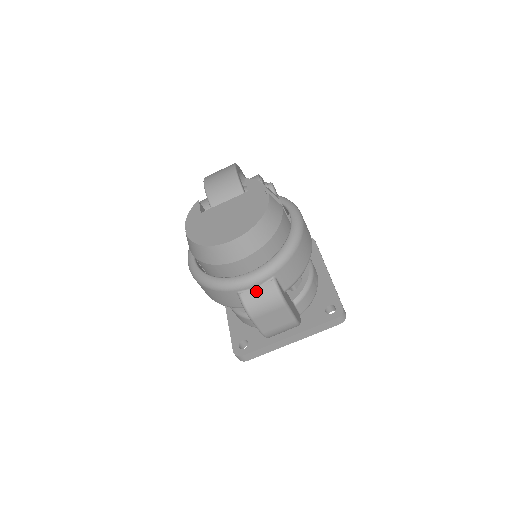
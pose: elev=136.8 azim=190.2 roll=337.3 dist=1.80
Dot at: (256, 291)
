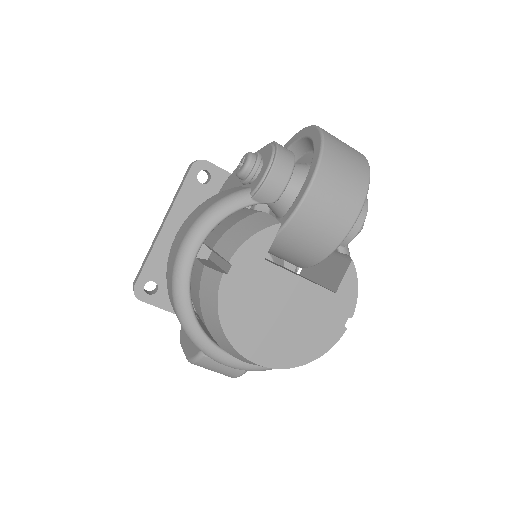
Dot at: (220, 366)
